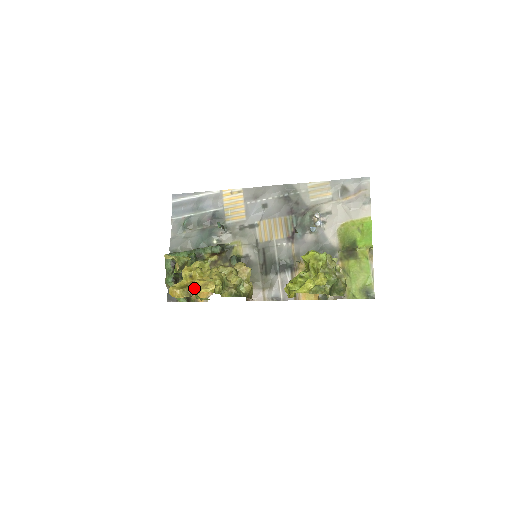
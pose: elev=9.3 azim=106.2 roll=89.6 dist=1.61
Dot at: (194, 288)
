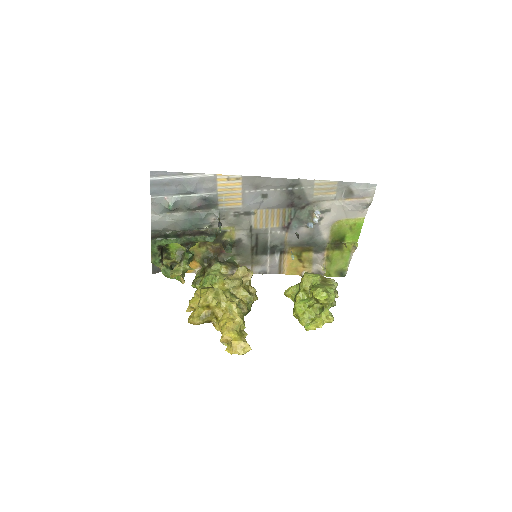
Dot at: (226, 341)
